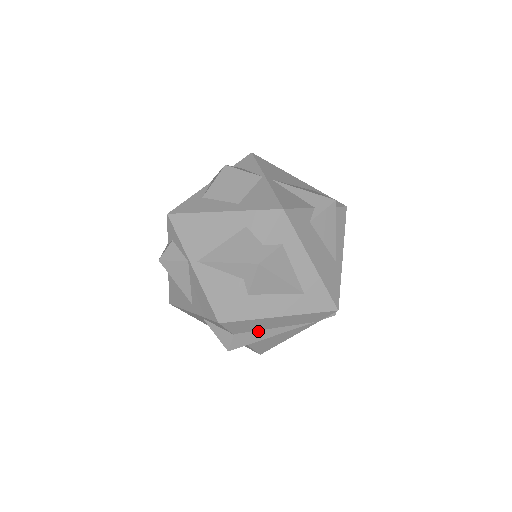
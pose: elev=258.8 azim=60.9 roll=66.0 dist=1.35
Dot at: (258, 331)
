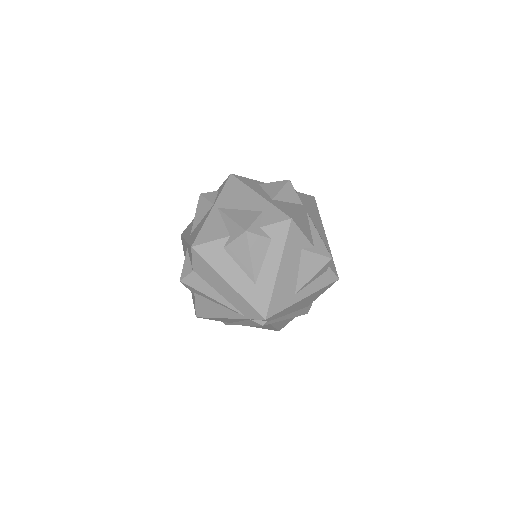
Dot at: (208, 284)
